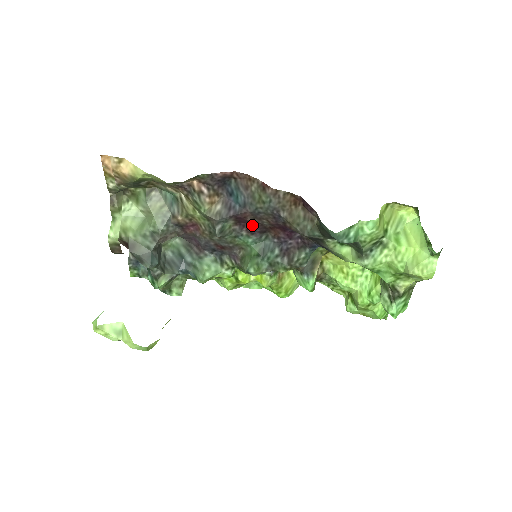
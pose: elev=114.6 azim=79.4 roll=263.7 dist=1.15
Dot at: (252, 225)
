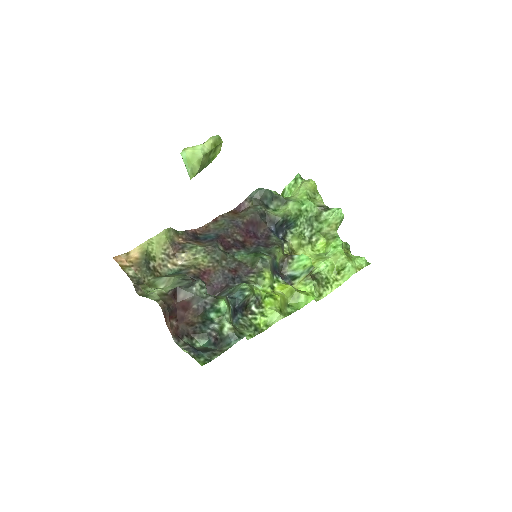
Dot at: (233, 244)
